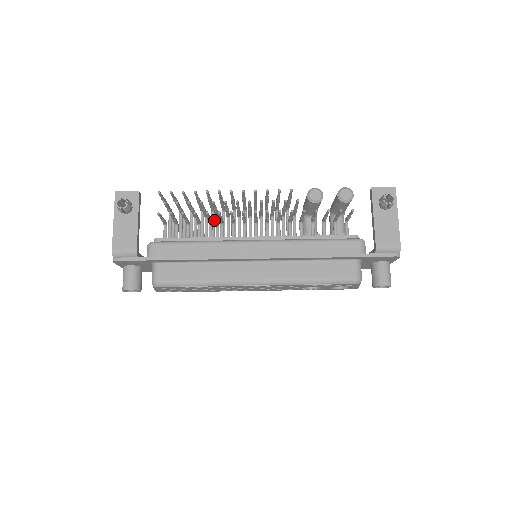
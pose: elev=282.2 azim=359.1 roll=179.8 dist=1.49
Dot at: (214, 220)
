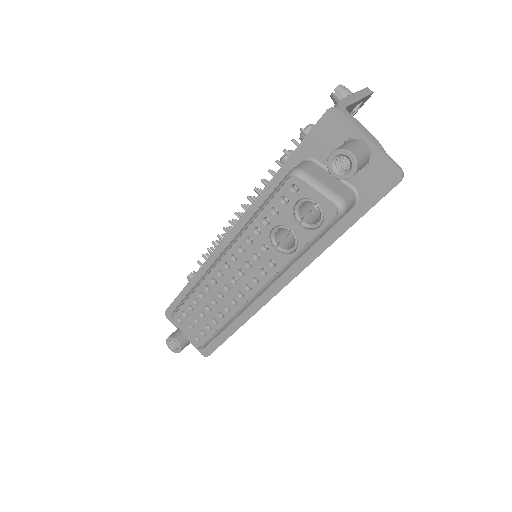
Dot at: occluded
